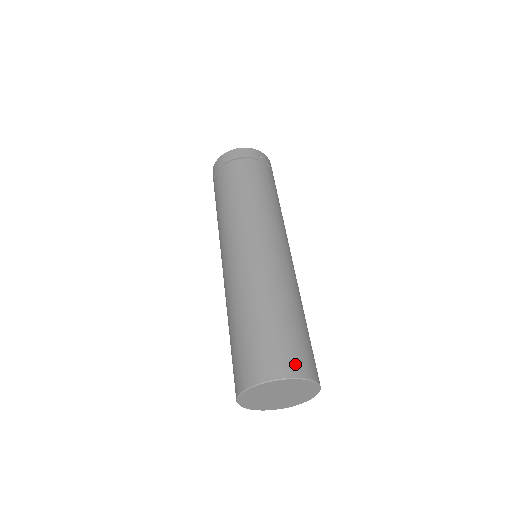
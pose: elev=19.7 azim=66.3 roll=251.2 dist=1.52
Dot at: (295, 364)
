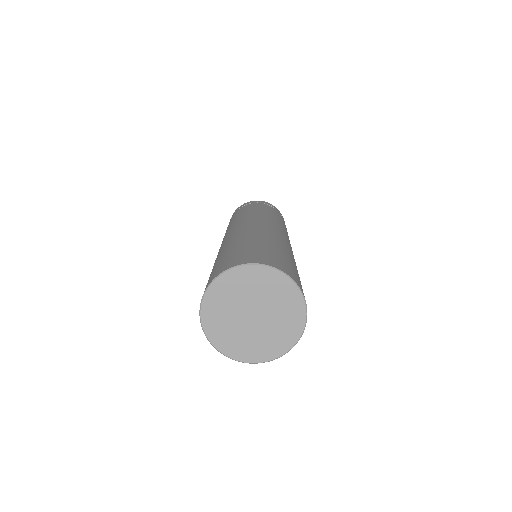
Dot at: (269, 260)
